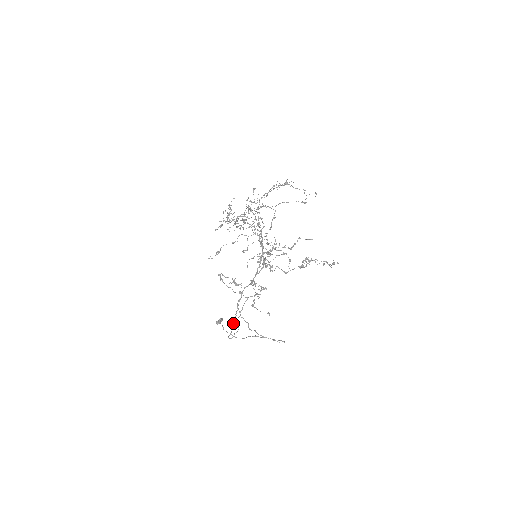
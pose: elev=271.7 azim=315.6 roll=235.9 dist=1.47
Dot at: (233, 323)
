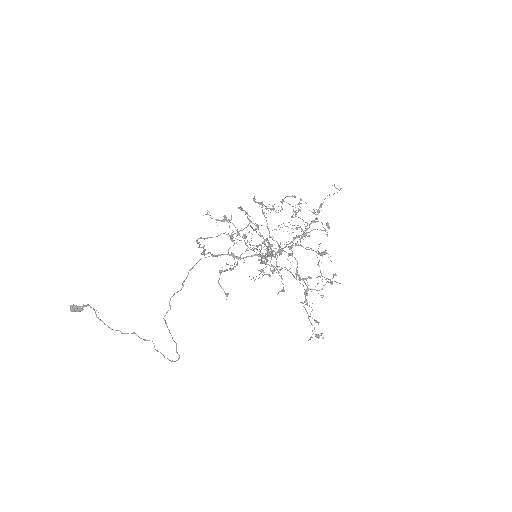
Dot at: occluded
